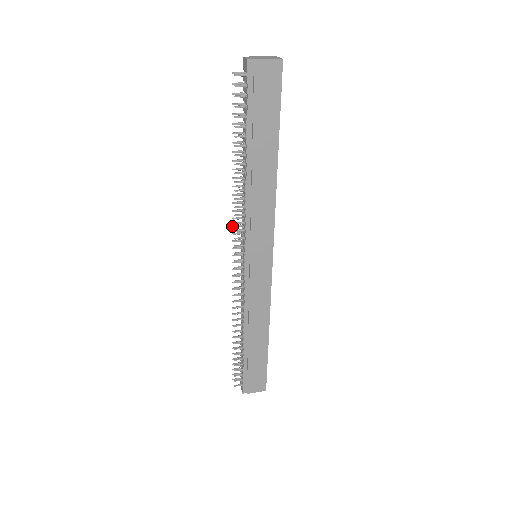
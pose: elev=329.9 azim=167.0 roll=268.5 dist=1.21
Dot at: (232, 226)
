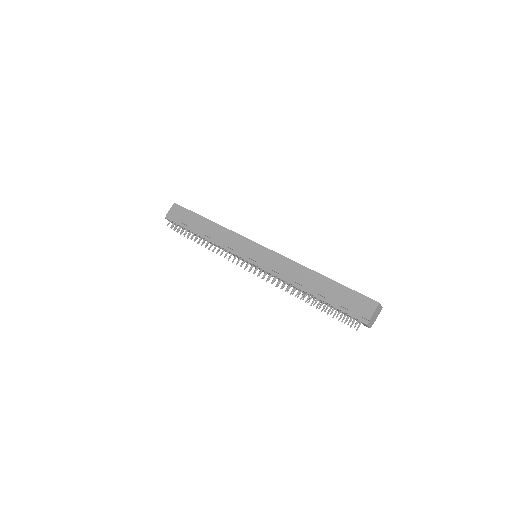
Dot at: occluded
